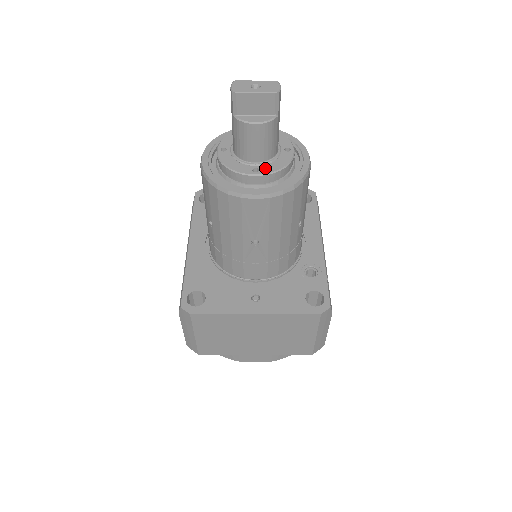
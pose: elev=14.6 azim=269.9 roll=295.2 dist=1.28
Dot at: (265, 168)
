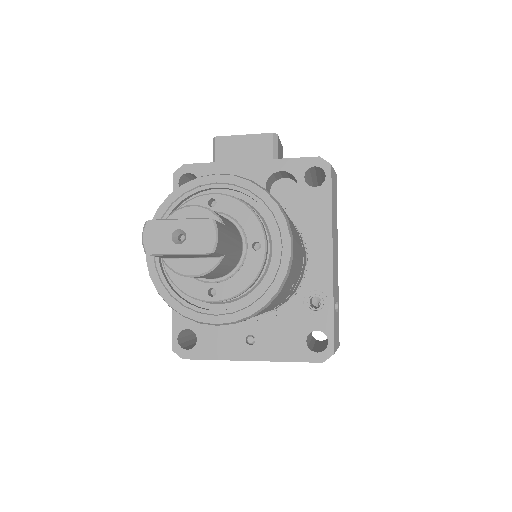
Dot at: (224, 288)
